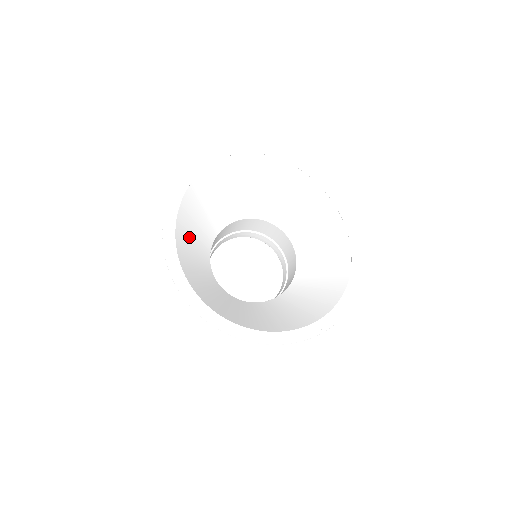
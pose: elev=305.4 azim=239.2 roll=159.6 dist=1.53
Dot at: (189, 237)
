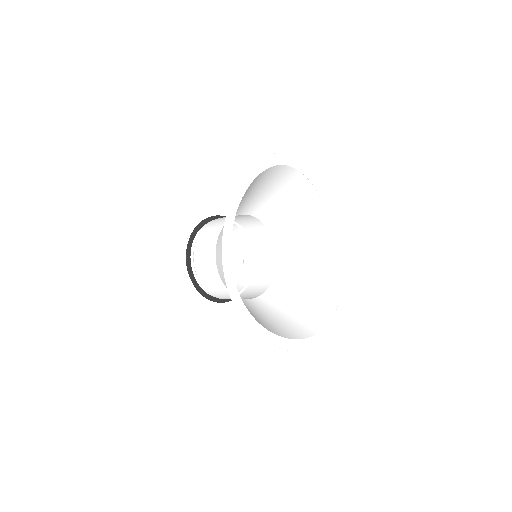
Dot at: occluded
